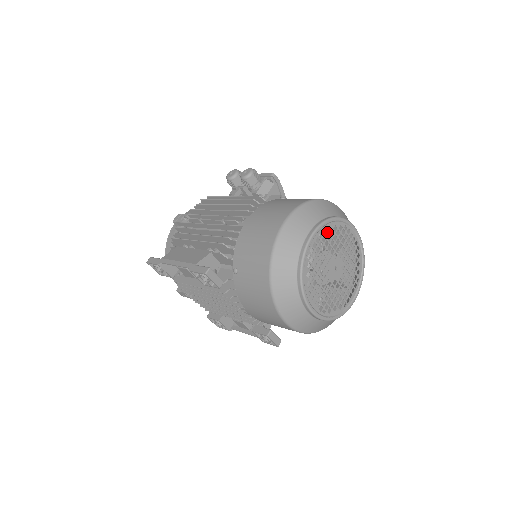
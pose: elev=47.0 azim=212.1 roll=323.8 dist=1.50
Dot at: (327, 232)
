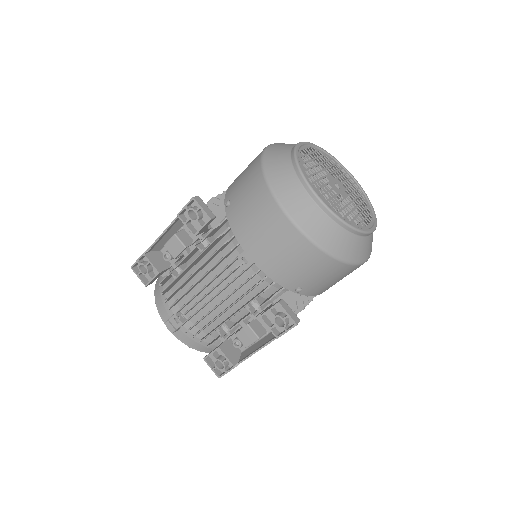
Dot at: occluded
